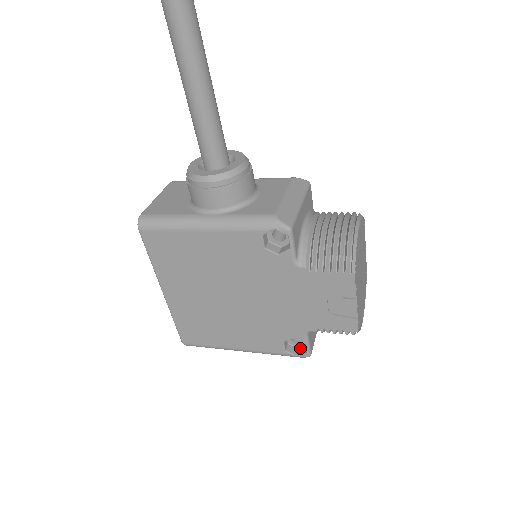
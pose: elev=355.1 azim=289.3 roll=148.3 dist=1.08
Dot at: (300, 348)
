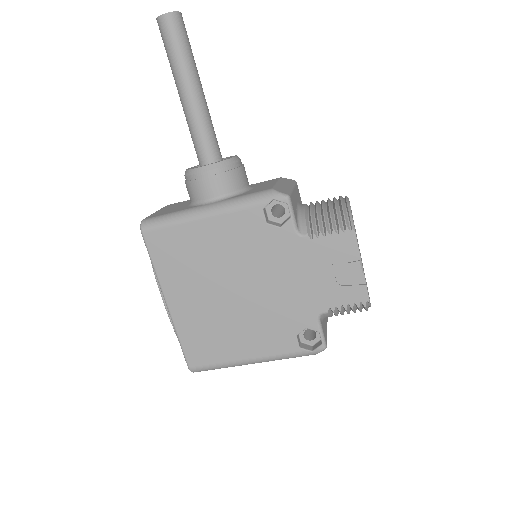
Dot at: (314, 345)
